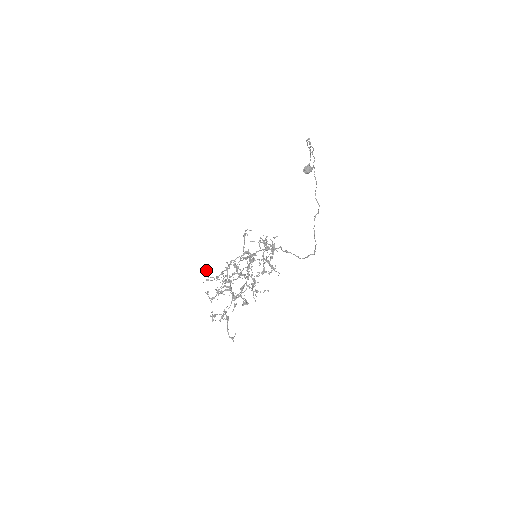
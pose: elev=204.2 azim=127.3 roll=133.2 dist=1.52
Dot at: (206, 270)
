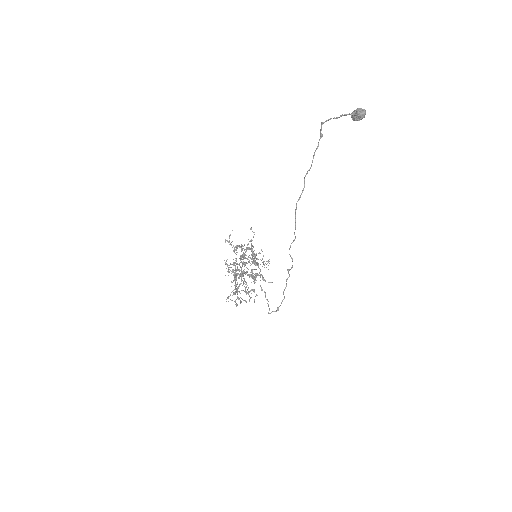
Dot at: (229, 236)
